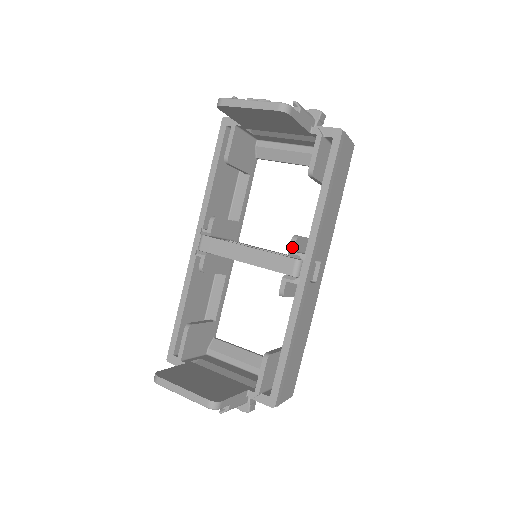
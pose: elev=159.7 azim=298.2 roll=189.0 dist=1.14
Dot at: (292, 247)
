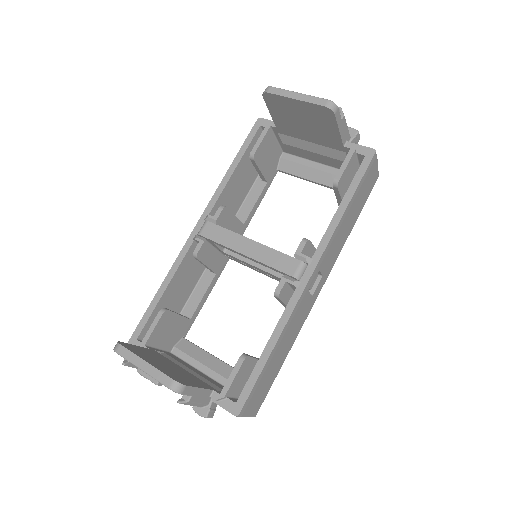
Dot at: (300, 248)
